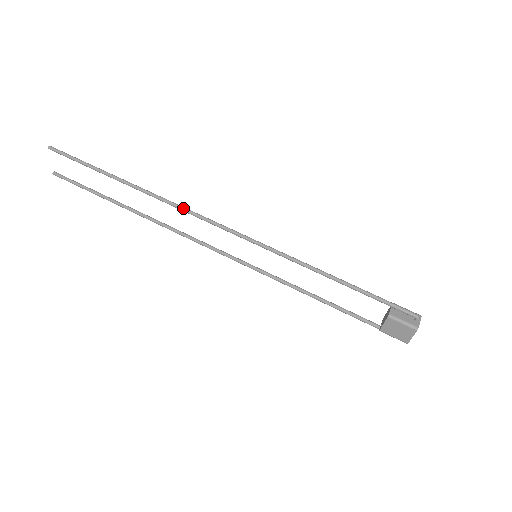
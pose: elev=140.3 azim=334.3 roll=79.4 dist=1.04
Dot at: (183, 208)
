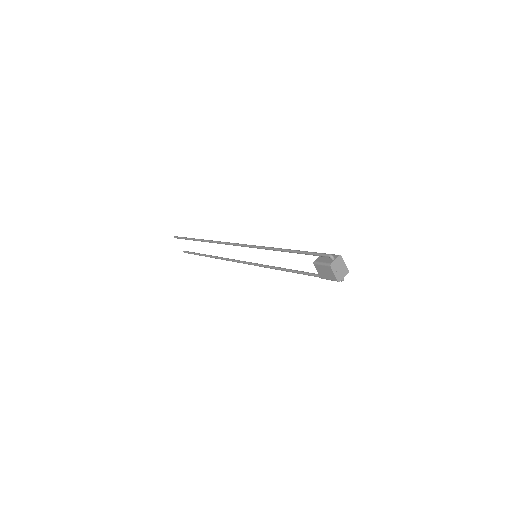
Dot at: (219, 242)
